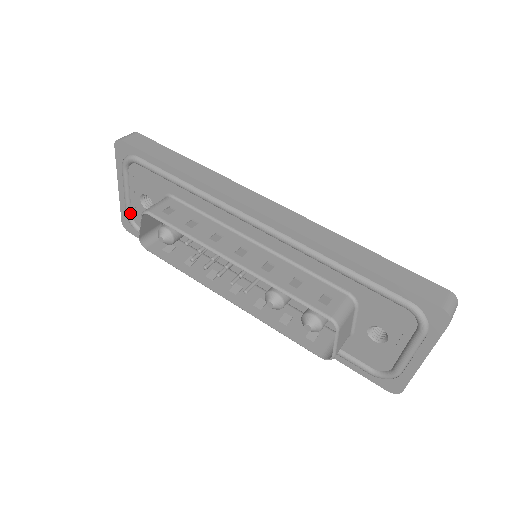
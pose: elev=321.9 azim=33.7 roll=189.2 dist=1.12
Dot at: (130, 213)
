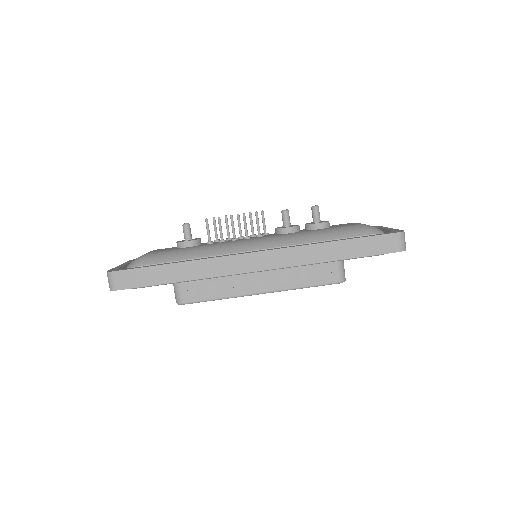
Dot at: occluded
